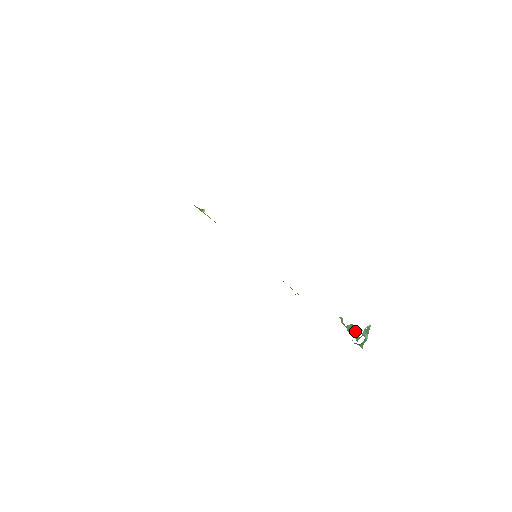
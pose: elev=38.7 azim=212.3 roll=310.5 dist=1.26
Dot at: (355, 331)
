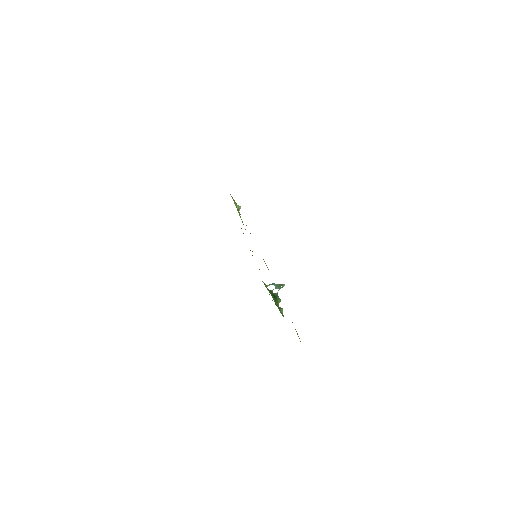
Dot at: (276, 295)
